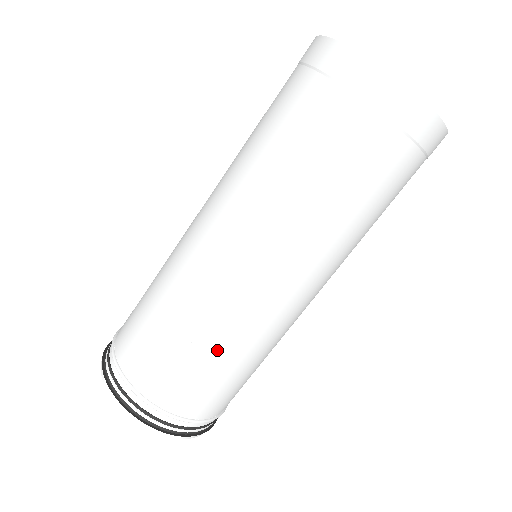
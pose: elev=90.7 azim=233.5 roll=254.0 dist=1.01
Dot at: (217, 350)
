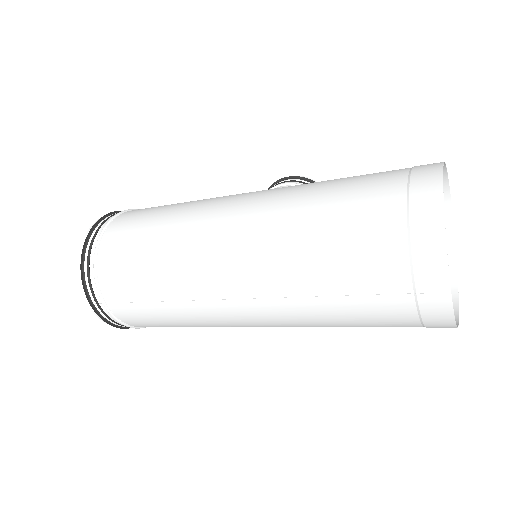
Dot at: (176, 316)
